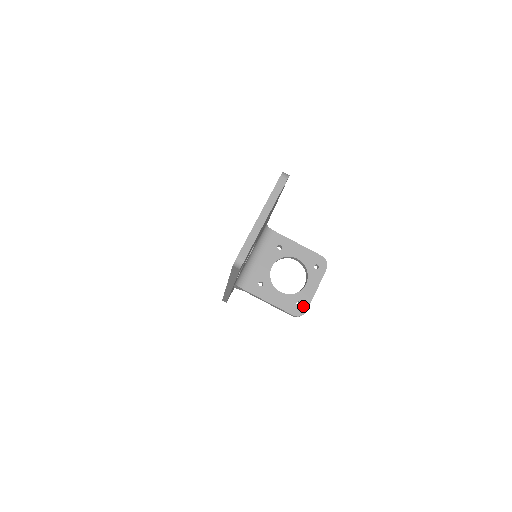
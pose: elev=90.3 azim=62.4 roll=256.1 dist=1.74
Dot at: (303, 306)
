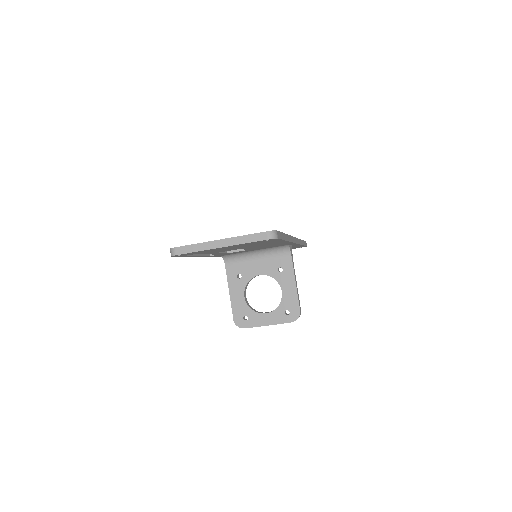
Dot at: (246, 323)
